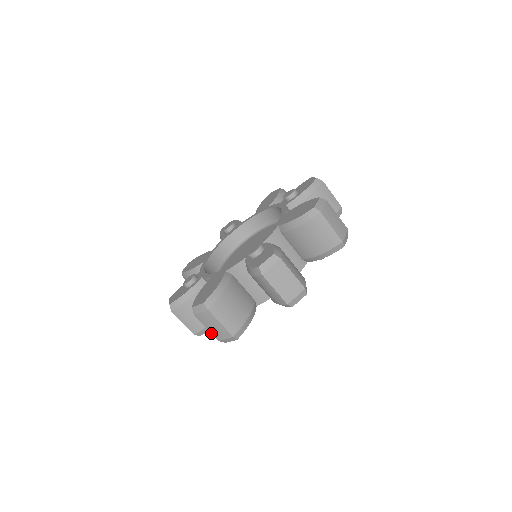
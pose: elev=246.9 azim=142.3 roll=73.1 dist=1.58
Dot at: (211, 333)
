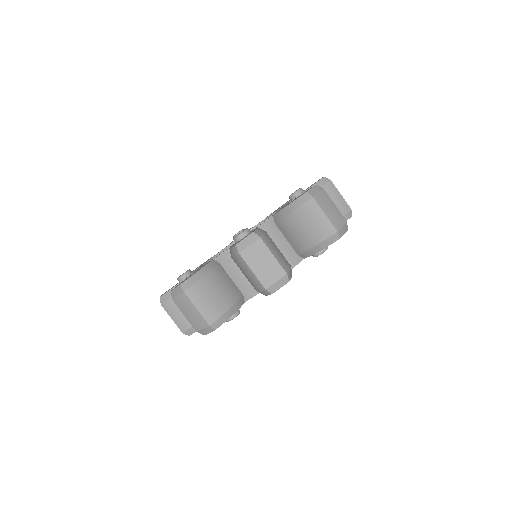
Dot at: (189, 322)
